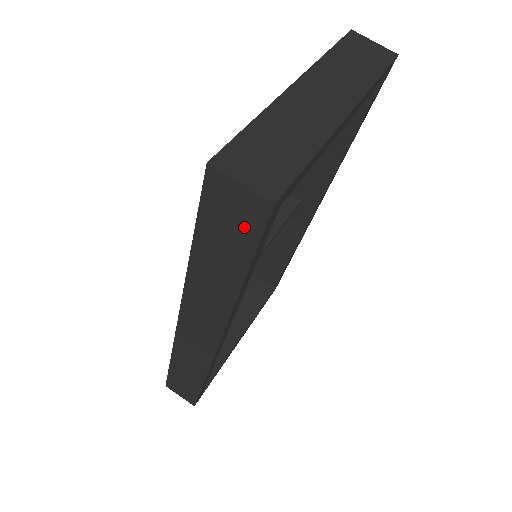
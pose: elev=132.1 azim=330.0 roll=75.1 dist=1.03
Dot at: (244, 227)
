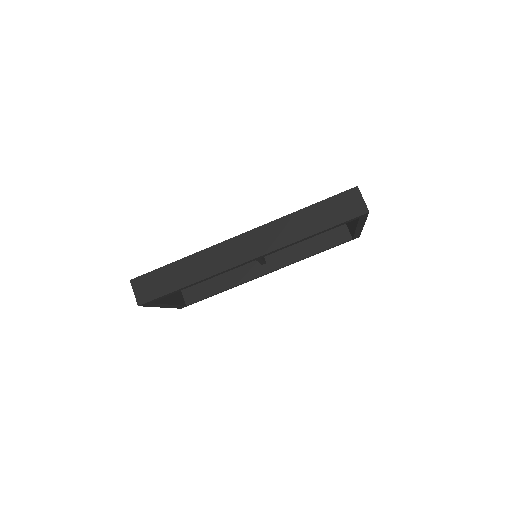
Dot at: (347, 213)
